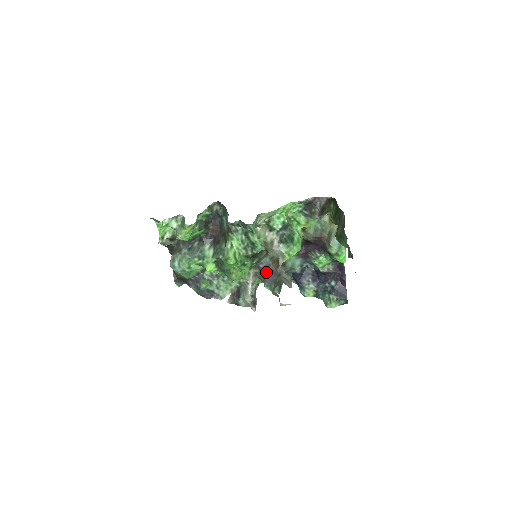
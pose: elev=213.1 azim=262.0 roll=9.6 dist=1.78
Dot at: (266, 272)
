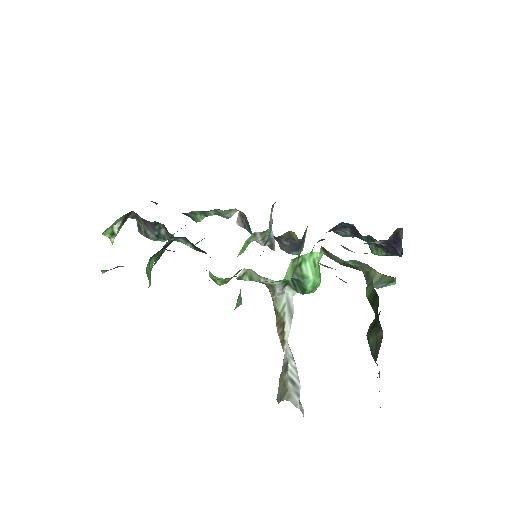
Dot at: (278, 238)
